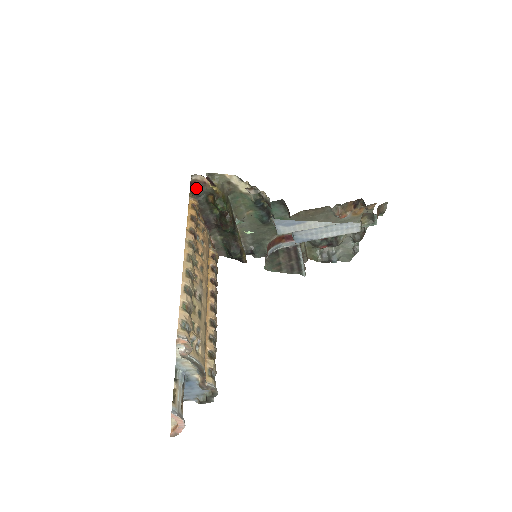
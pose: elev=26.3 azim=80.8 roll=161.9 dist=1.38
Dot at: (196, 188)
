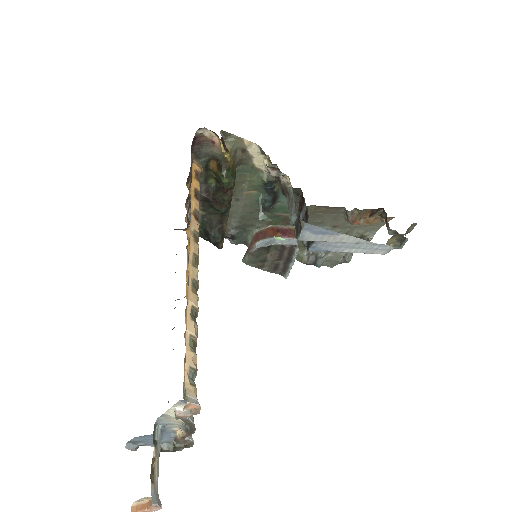
Dot at: (198, 146)
